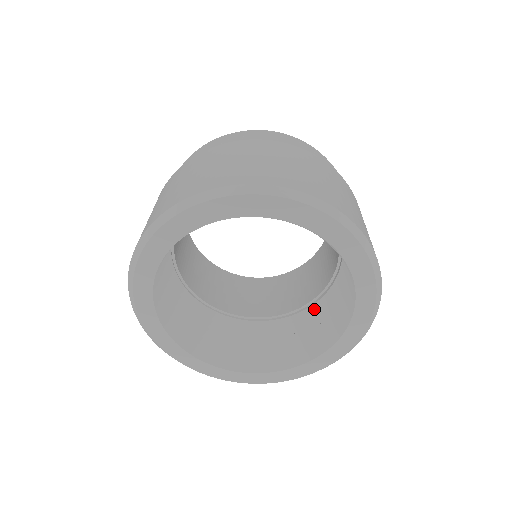
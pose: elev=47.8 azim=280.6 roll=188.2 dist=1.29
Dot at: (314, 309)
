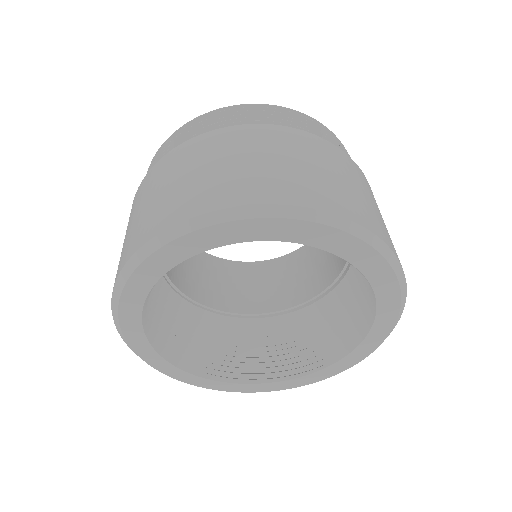
Dot at: (285, 320)
